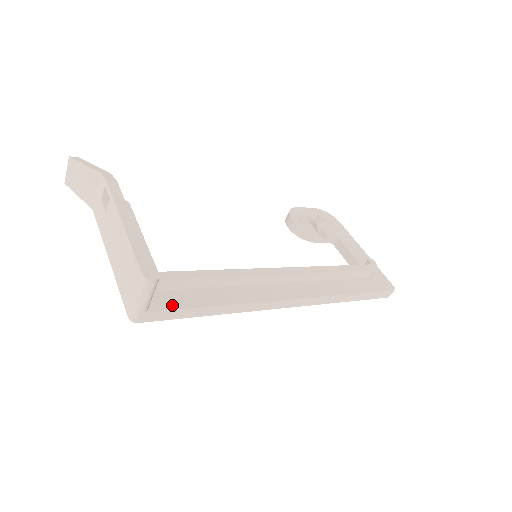
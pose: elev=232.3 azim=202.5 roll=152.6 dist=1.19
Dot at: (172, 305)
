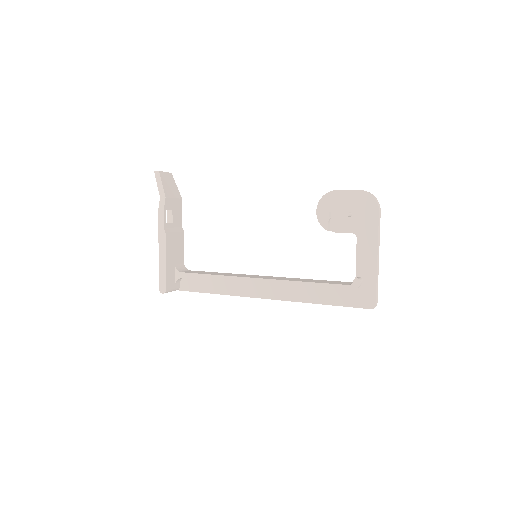
Dot at: (190, 288)
